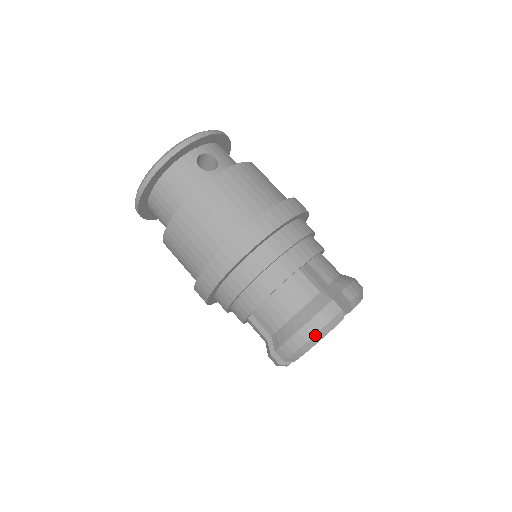
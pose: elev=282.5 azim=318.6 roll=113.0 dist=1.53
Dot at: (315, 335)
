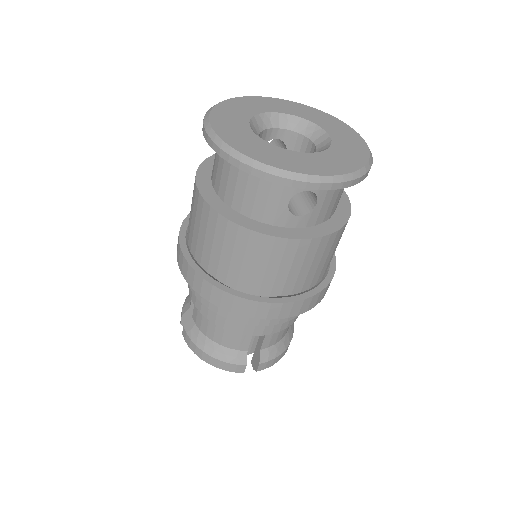
Dot at: (210, 364)
